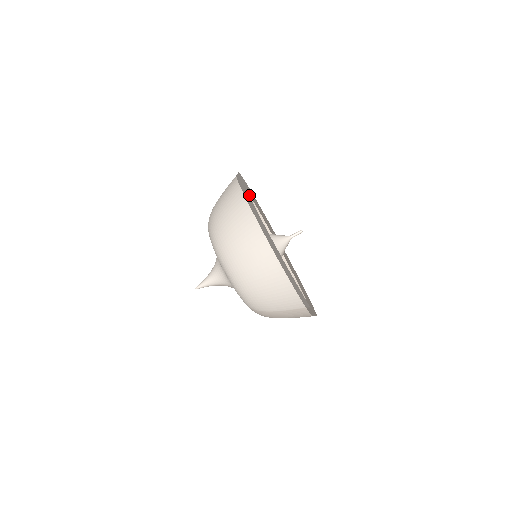
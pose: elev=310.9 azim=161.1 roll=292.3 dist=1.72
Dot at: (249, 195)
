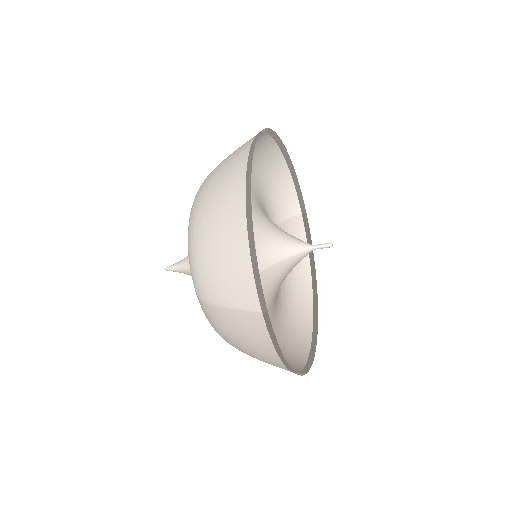
Dot at: (301, 212)
